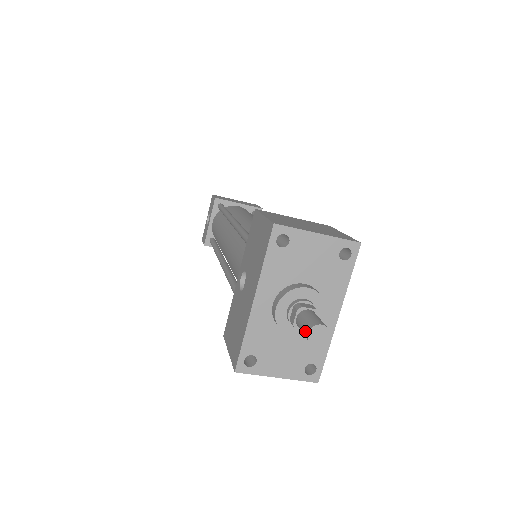
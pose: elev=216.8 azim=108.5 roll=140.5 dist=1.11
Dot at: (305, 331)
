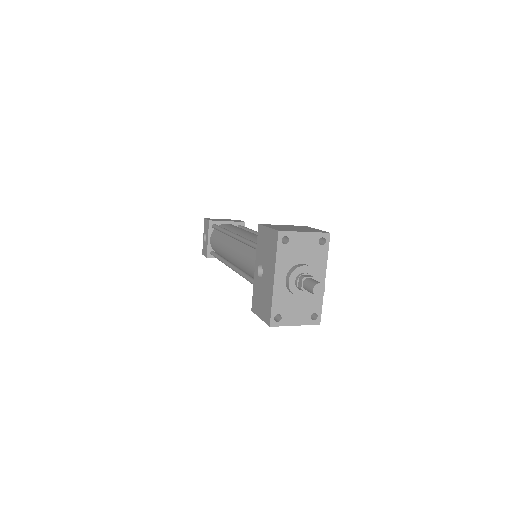
Dot at: (311, 289)
